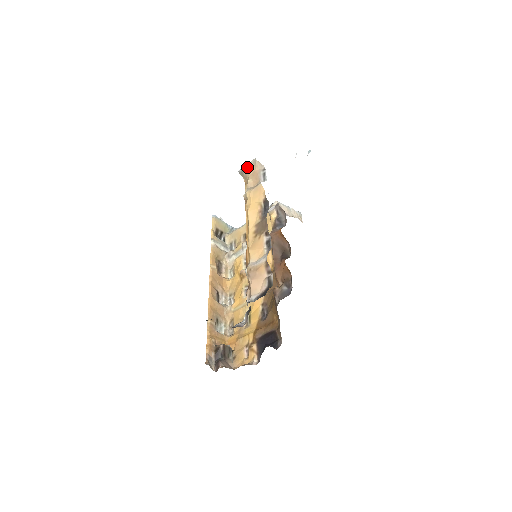
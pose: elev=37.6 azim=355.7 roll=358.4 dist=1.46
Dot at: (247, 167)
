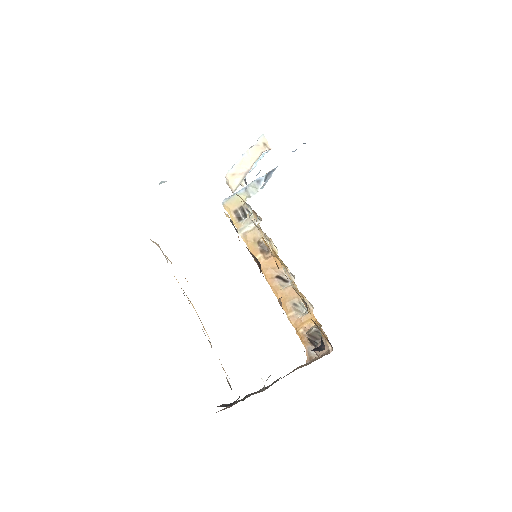
Dot at: occluded
